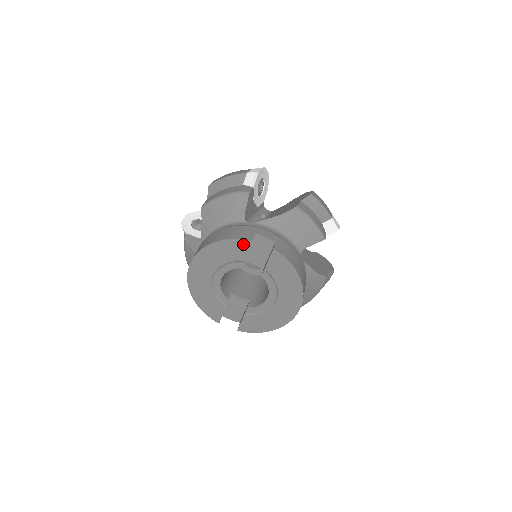
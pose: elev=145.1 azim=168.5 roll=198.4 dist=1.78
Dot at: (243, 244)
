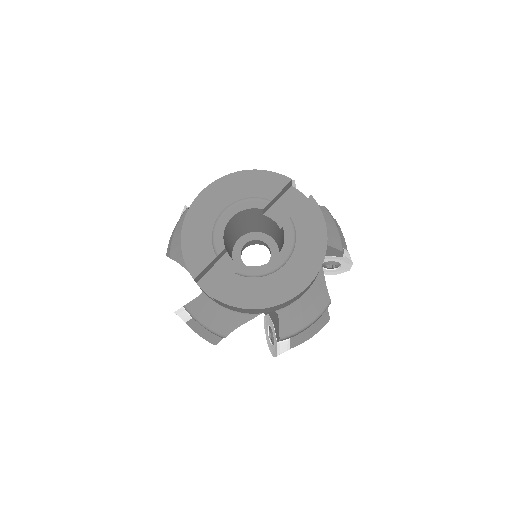
Dot at: (280, 180)
